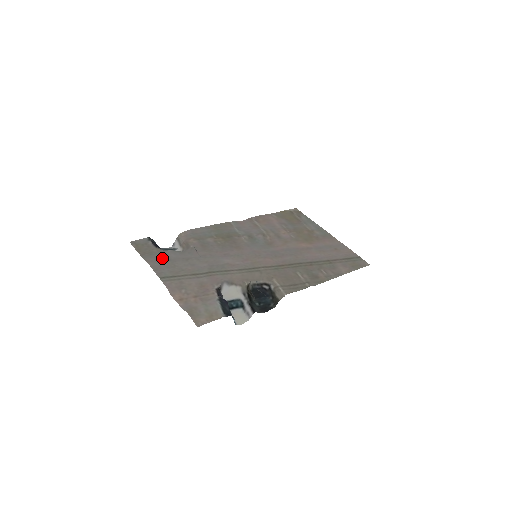
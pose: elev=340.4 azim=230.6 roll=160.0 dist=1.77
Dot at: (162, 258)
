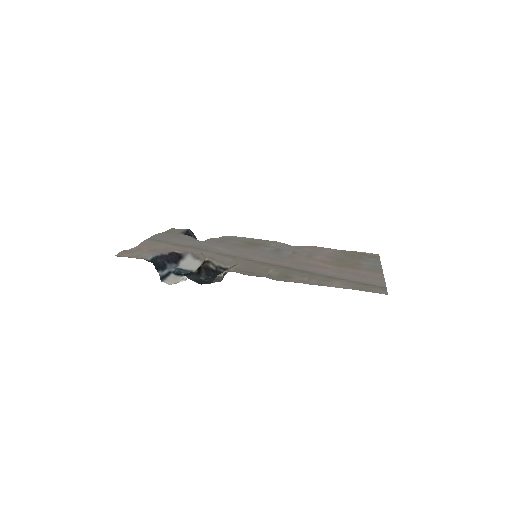
Dot at: (173, 235)
